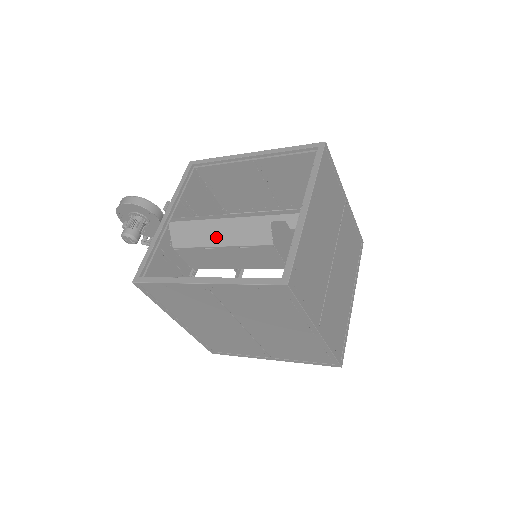
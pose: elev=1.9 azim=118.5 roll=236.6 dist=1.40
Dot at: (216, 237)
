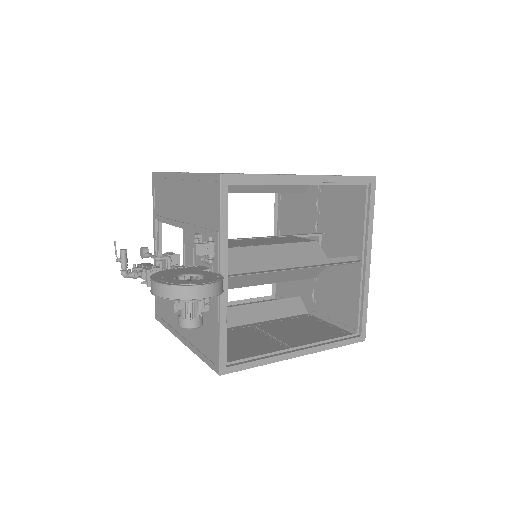
Dot at: (266, 280)
